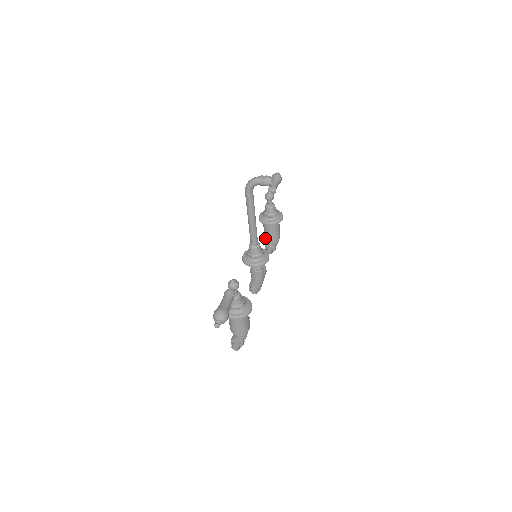
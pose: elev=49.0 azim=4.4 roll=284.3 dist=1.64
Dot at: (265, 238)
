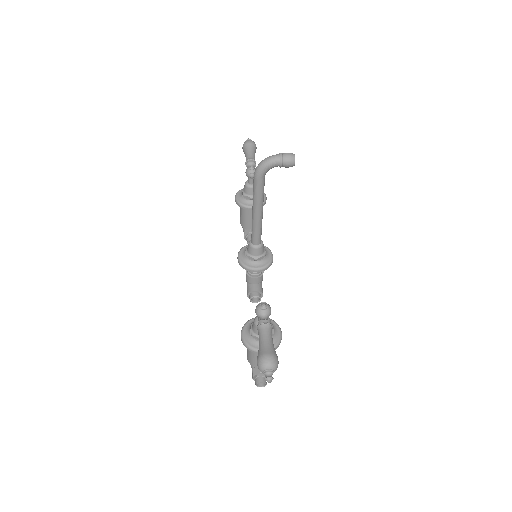
Dot at: (243, 225)
